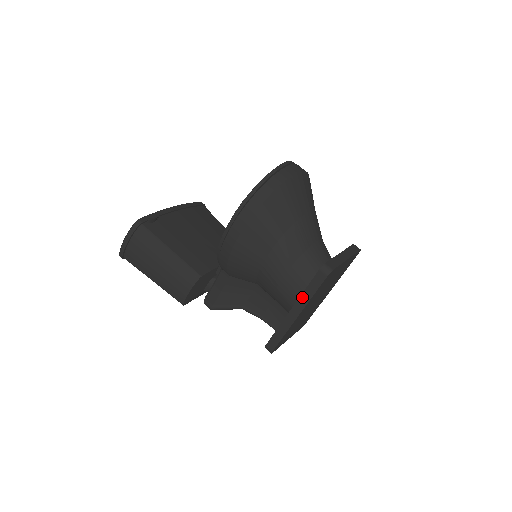
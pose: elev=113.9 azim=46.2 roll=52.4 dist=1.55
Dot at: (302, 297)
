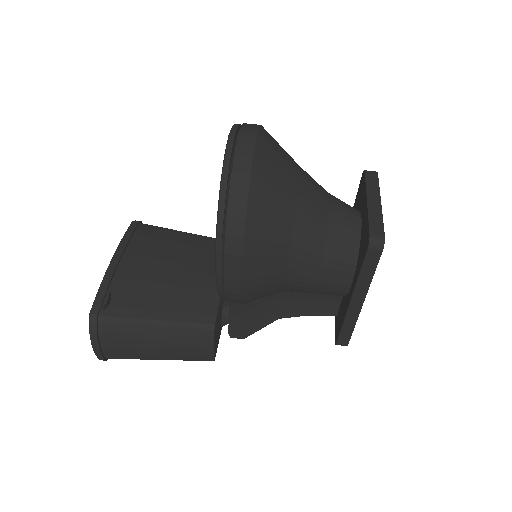
Dot at: (359, 284)
